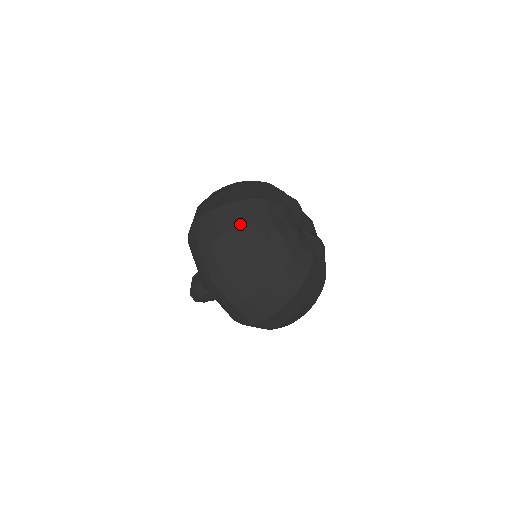
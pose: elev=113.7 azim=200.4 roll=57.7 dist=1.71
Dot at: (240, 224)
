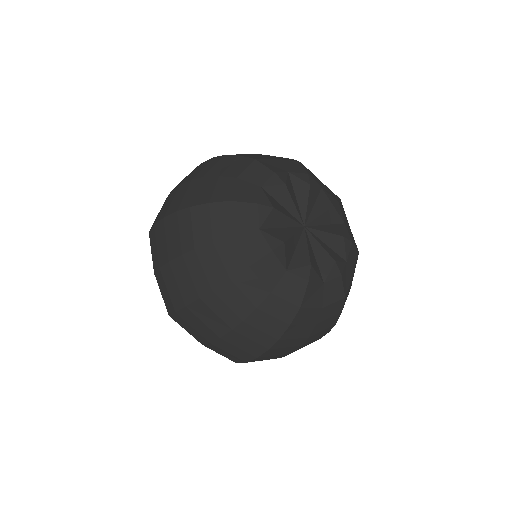
Dot at: (203, 175)
